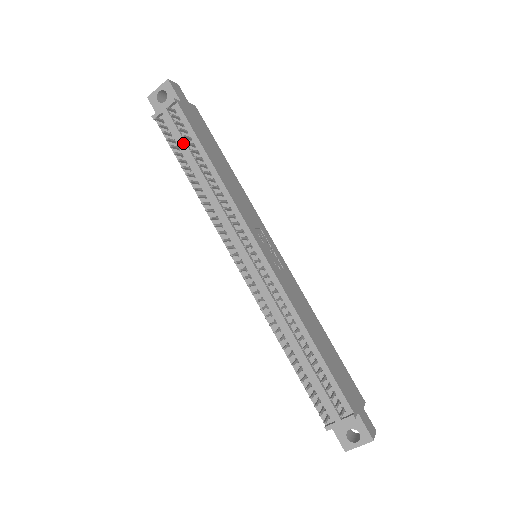
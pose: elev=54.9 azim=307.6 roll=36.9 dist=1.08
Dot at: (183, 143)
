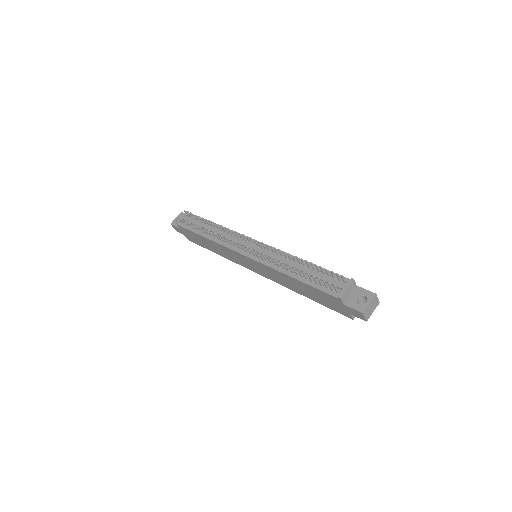
Dot at: (196, 223)
